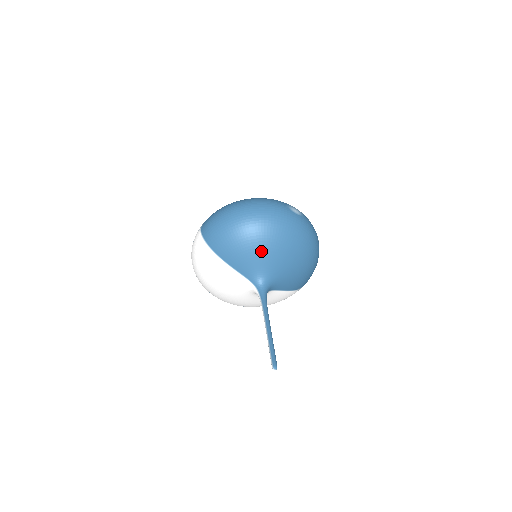
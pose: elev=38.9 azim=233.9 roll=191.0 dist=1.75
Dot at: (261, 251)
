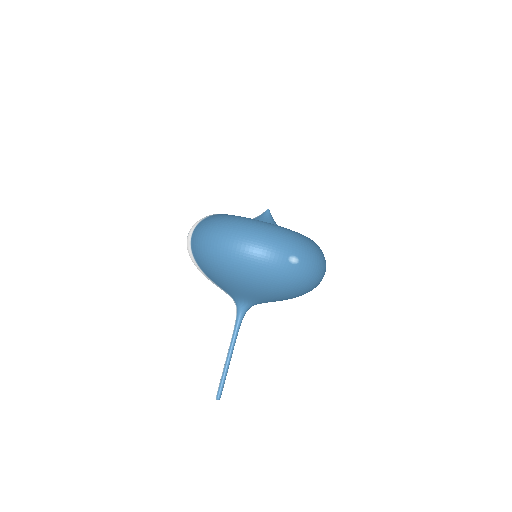
Dot at: (242, 289)
